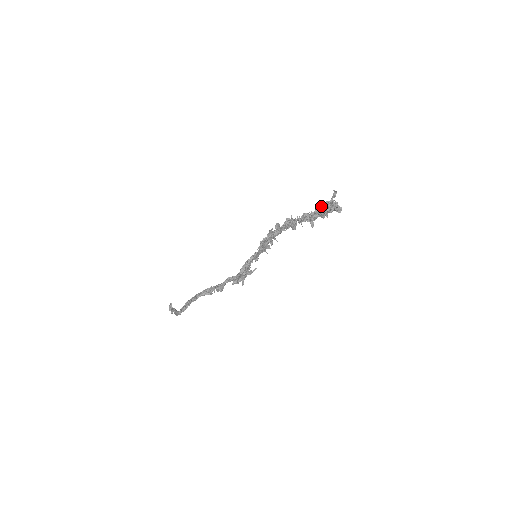
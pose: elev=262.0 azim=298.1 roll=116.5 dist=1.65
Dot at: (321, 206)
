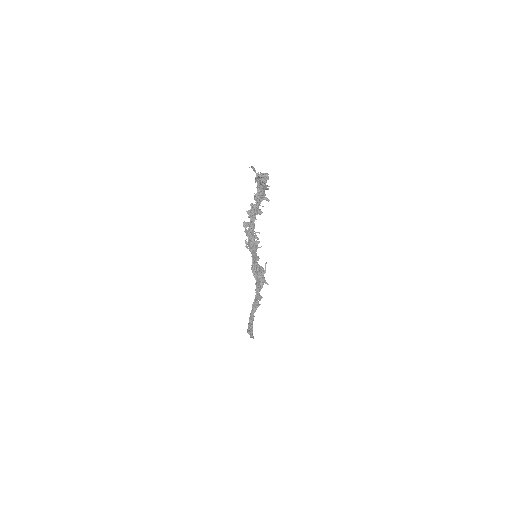
Dot at: occluded
